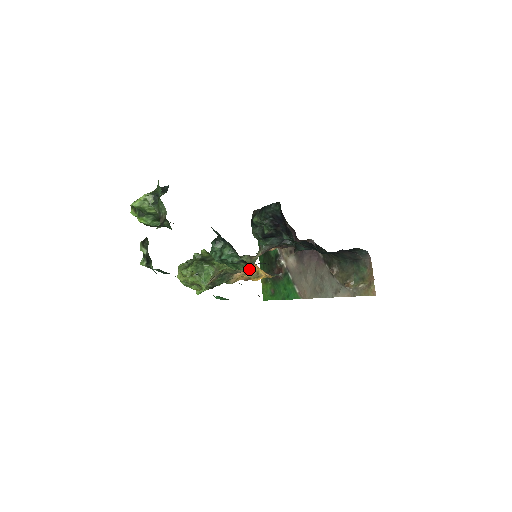
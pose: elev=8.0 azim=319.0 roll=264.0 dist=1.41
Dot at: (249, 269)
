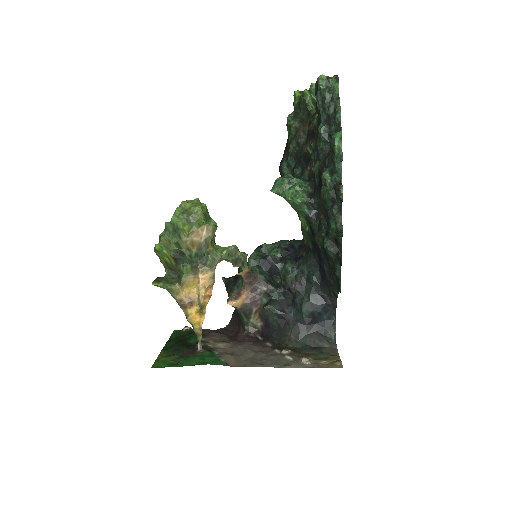
Dot at: (206, 291)
